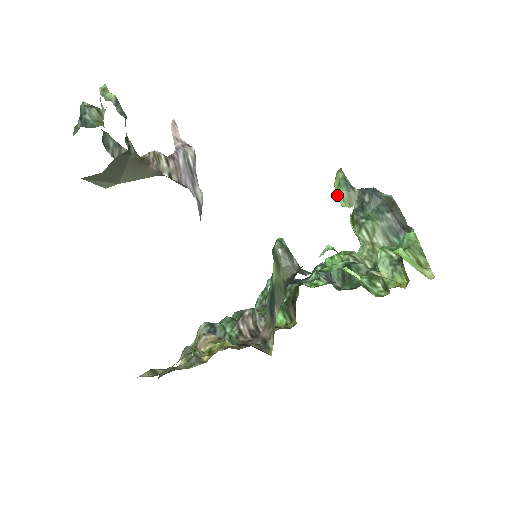
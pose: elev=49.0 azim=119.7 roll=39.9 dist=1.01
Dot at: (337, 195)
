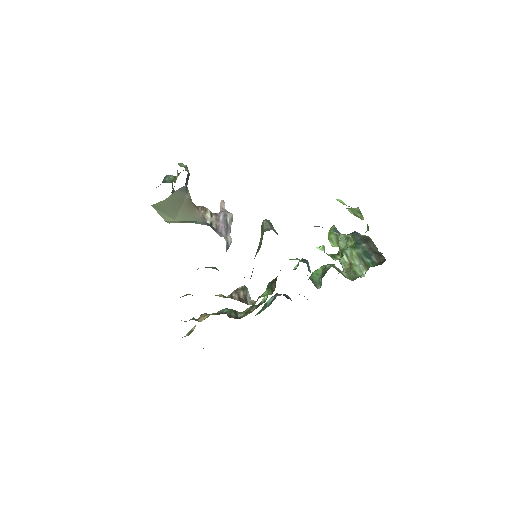
Dot at: (329, 239)
